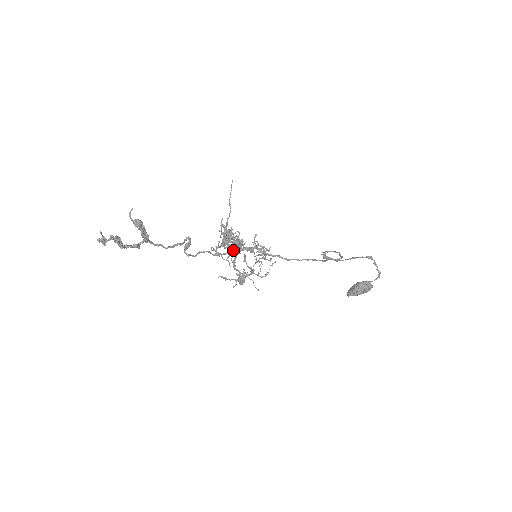
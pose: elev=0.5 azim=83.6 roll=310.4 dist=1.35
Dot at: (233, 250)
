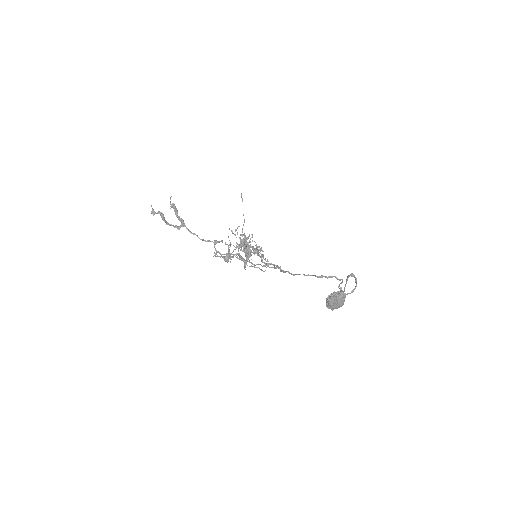
Dot at: occluded
